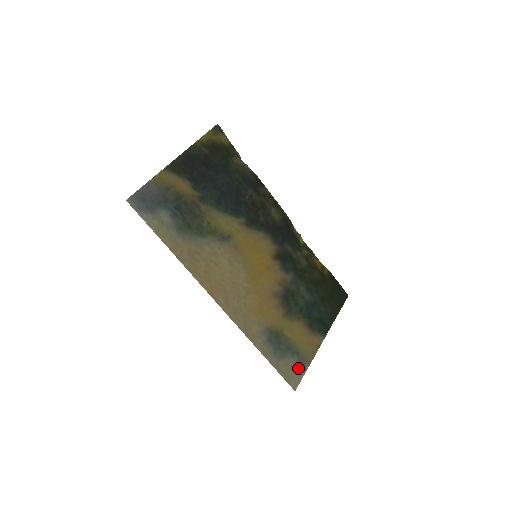
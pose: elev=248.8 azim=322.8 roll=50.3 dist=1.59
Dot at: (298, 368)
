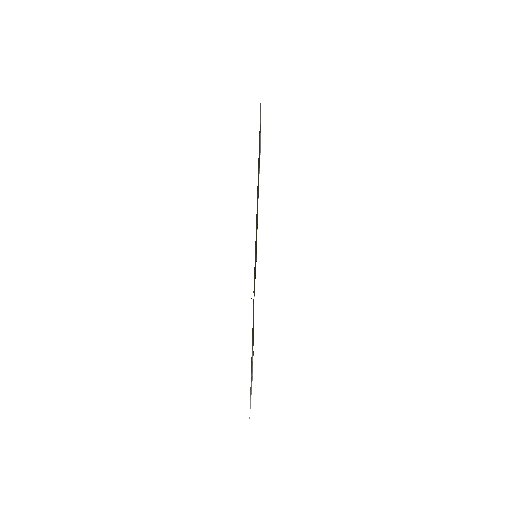
Dot at: (250, 398)
